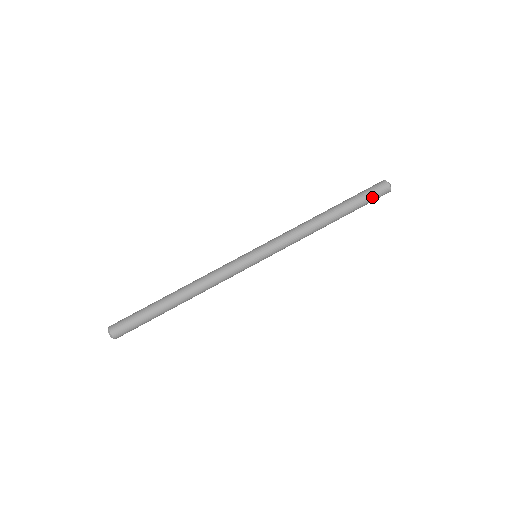
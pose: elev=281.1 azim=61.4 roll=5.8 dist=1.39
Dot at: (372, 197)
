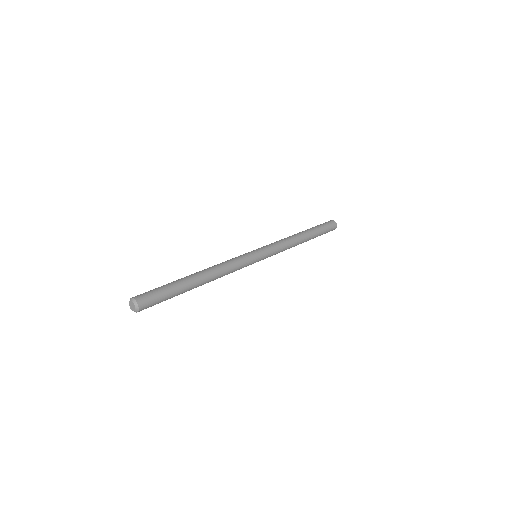
Dot at: (327, 226)
